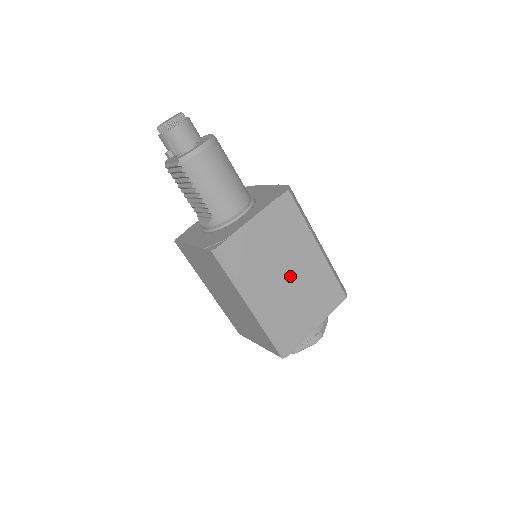
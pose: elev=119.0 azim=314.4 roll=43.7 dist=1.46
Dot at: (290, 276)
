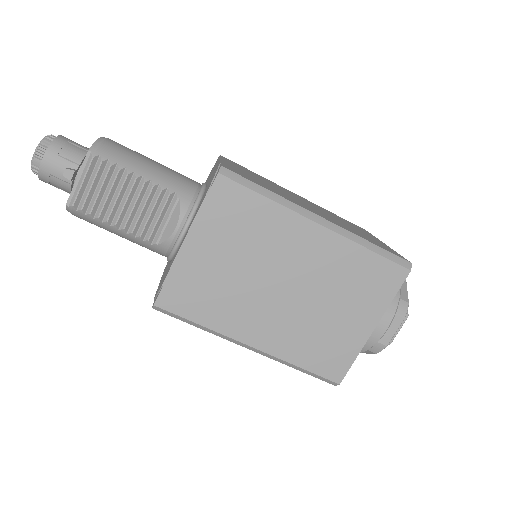
Dot at: (309, 205)
